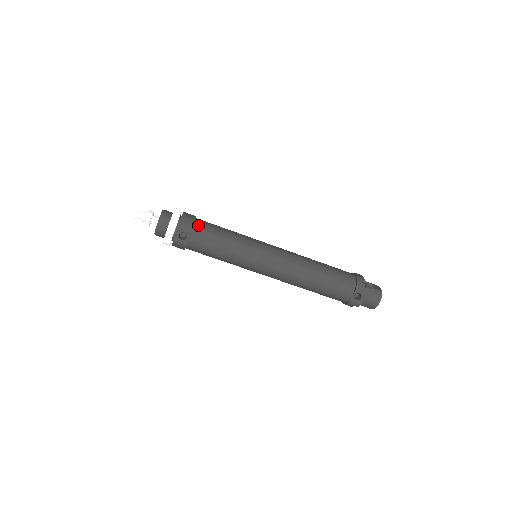
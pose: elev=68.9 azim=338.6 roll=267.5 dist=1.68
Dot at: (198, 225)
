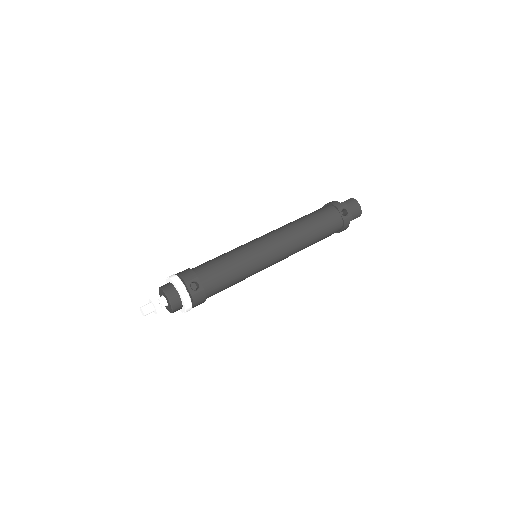
Dot at: (196, 269)
